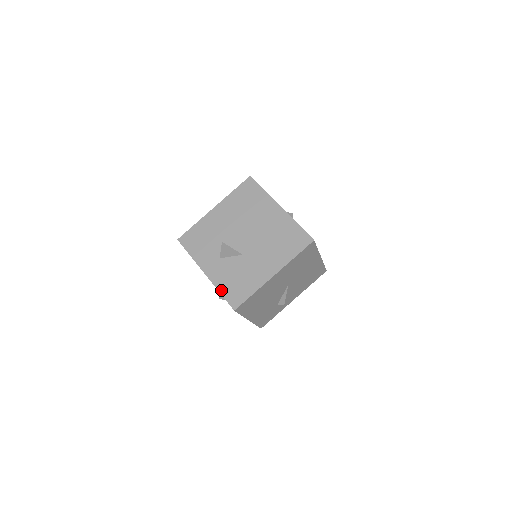
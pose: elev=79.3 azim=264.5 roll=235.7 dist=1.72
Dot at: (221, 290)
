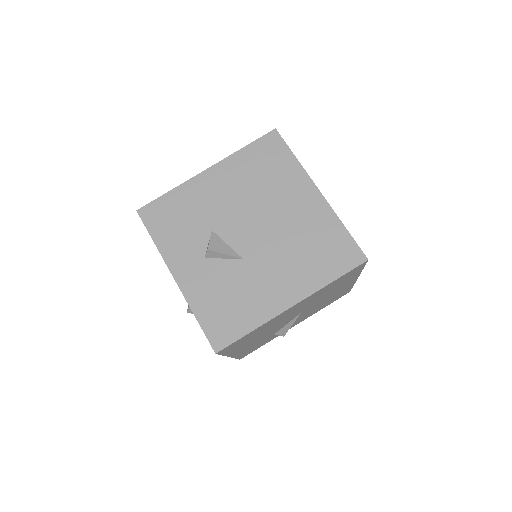
Dot at: (198, 313)
